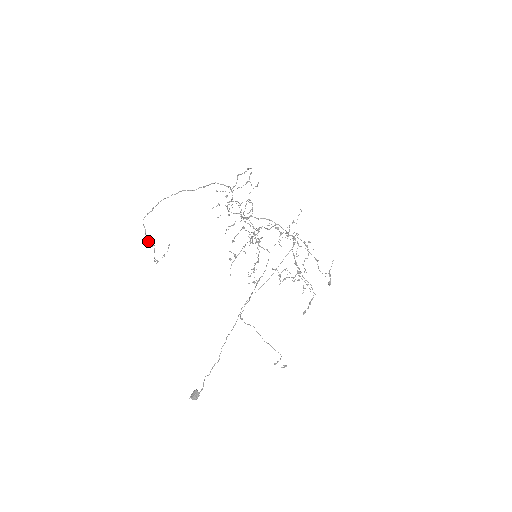
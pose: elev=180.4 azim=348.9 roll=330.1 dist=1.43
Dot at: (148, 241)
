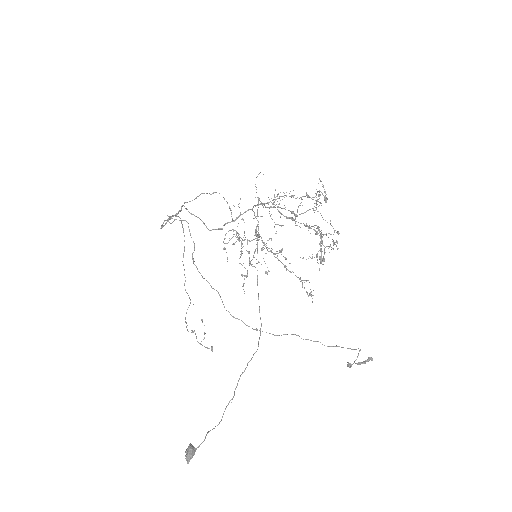
Dot at: (188, 331)
